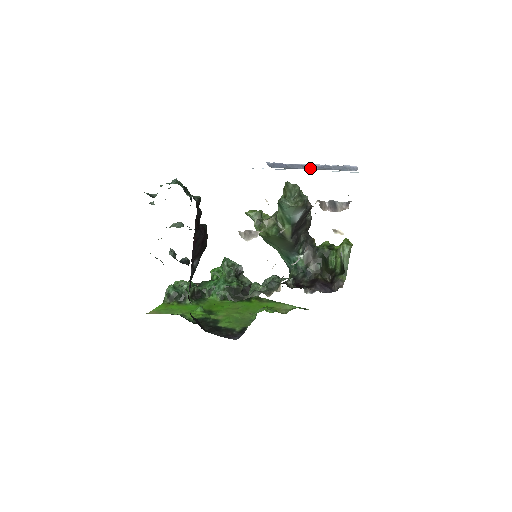
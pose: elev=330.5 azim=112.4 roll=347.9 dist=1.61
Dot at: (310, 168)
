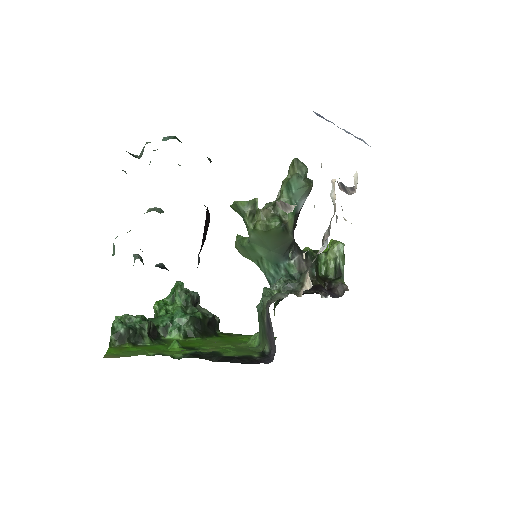
Dot at: occluded
